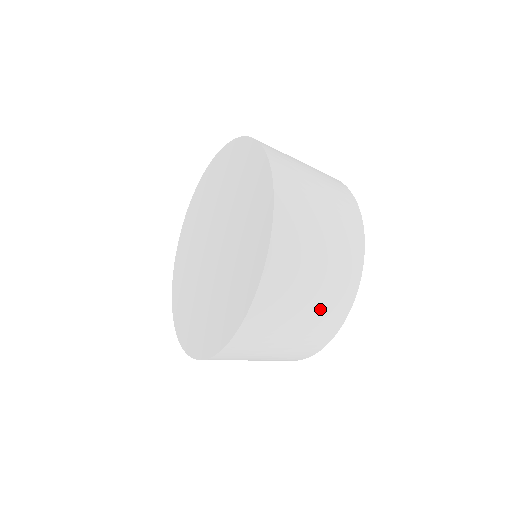
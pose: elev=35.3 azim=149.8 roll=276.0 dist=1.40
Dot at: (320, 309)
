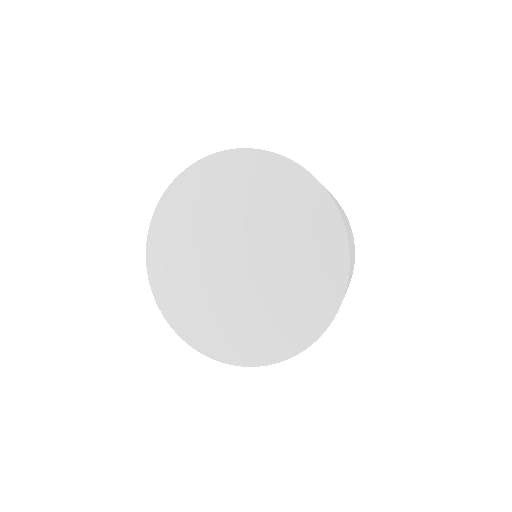
Dot at: occluded
